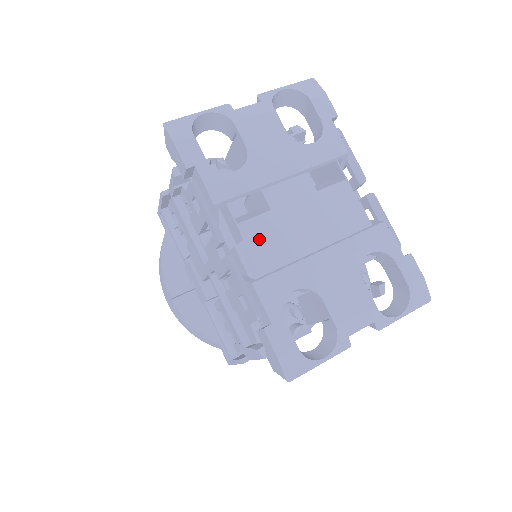
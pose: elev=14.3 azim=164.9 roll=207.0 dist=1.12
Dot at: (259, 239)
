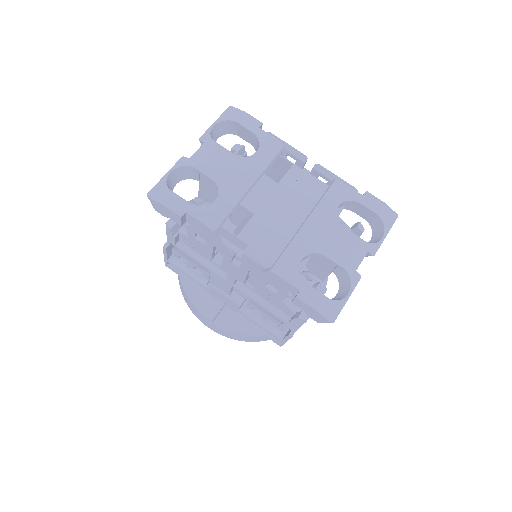
Dot at: (258, 238)
